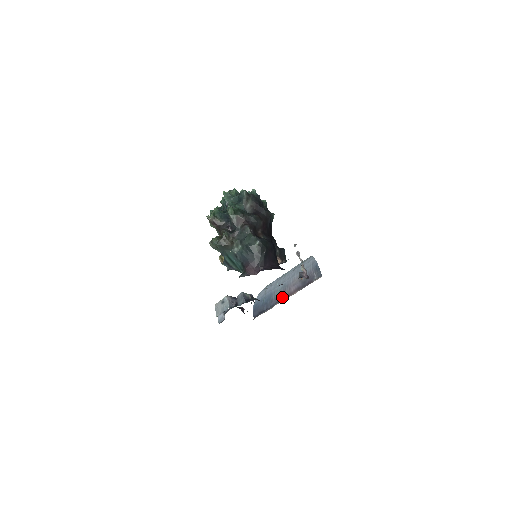
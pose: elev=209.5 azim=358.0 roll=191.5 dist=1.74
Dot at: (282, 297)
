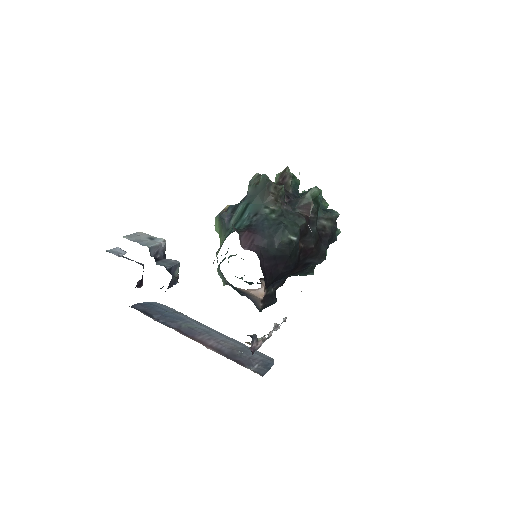
Dot at: (190, 333)
